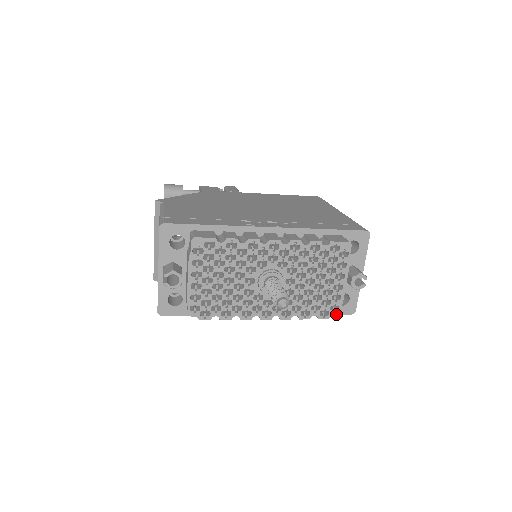
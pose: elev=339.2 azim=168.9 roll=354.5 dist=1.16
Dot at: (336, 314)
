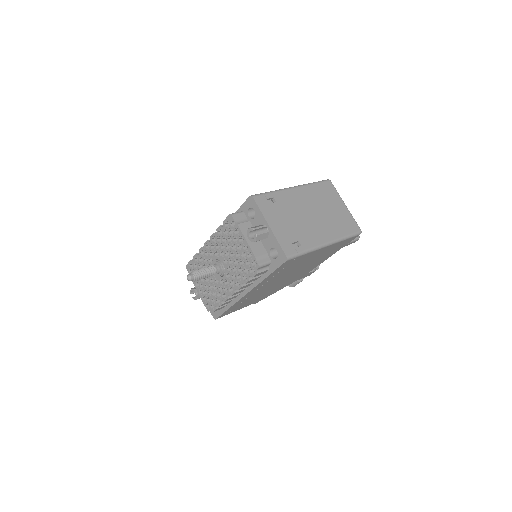
Dot at: (258, 267)
